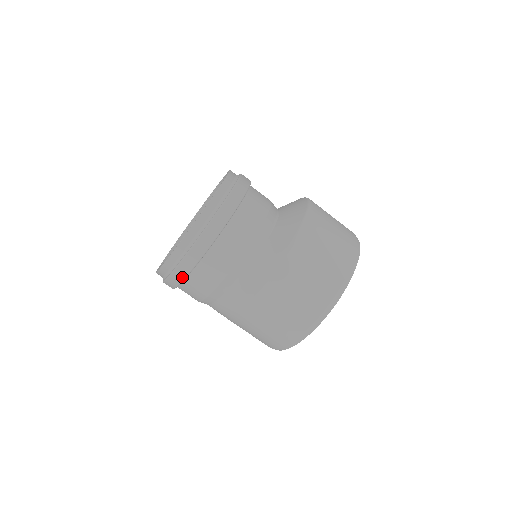
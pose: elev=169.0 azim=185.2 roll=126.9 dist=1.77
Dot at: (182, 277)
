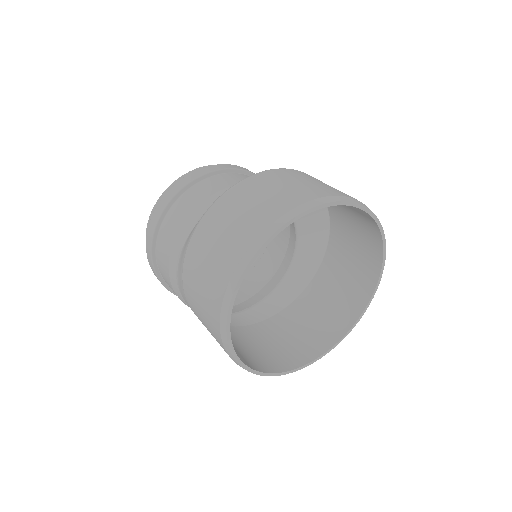
Dot at: (150, 245)
